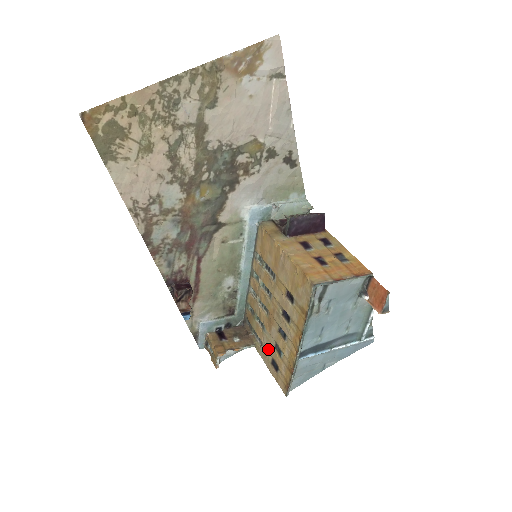
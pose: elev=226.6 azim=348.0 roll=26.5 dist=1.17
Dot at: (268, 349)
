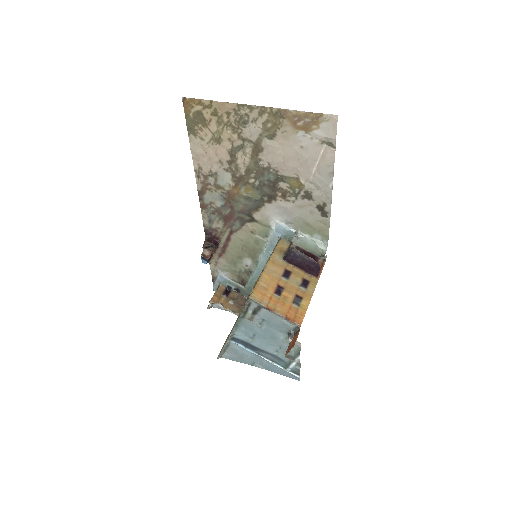
Dot at: occluded
